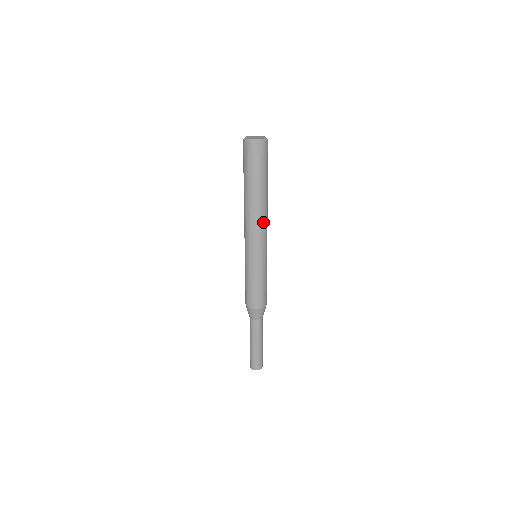
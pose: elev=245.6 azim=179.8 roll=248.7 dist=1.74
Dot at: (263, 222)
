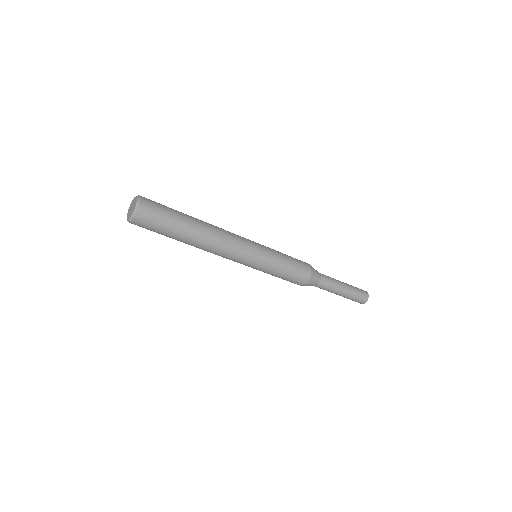
Dot at: (224, 241)
